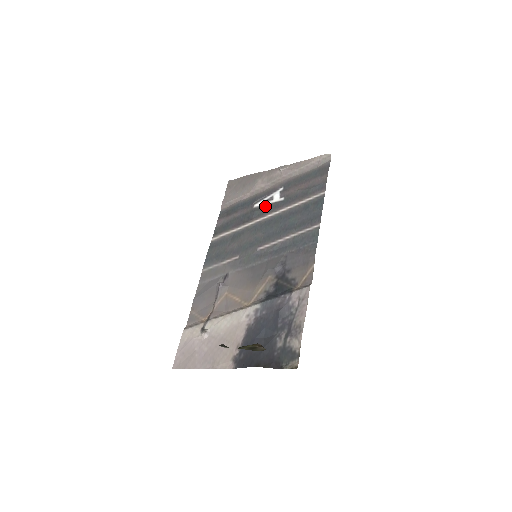
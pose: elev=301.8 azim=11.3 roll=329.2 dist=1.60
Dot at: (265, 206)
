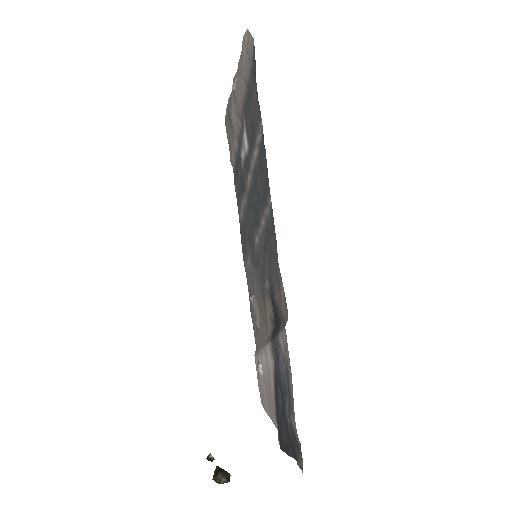
Dot at: (244, 161)
